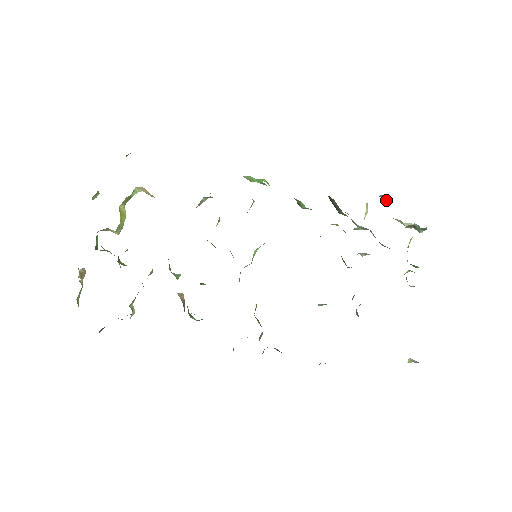
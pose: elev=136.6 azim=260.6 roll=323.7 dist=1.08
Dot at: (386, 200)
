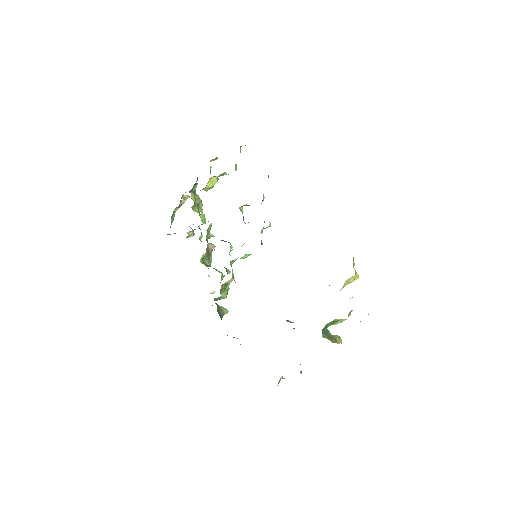
Dot at: occluded
